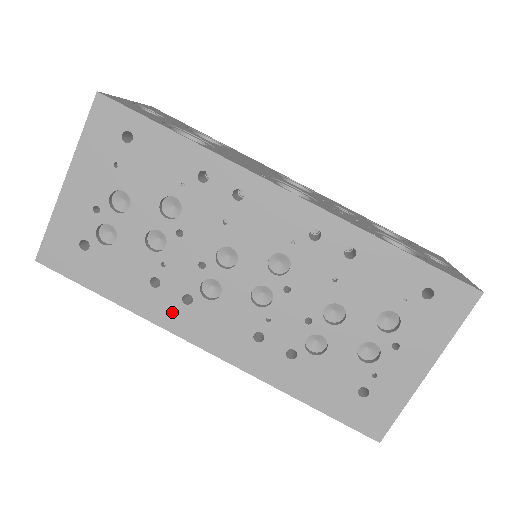
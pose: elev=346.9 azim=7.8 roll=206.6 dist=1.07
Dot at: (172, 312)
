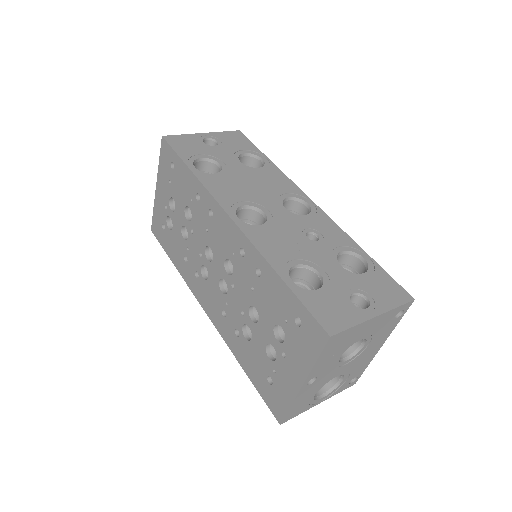
Dot at: (192, 280)
